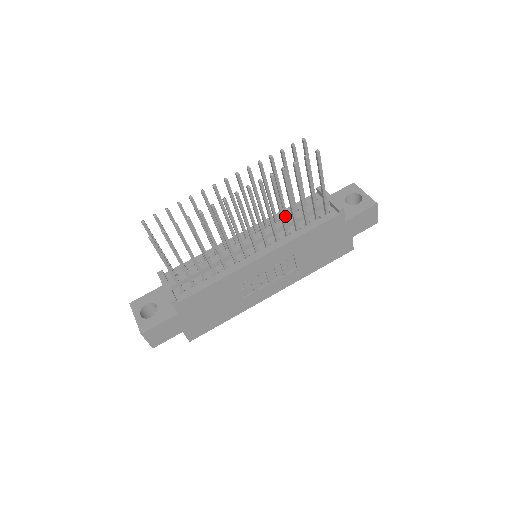
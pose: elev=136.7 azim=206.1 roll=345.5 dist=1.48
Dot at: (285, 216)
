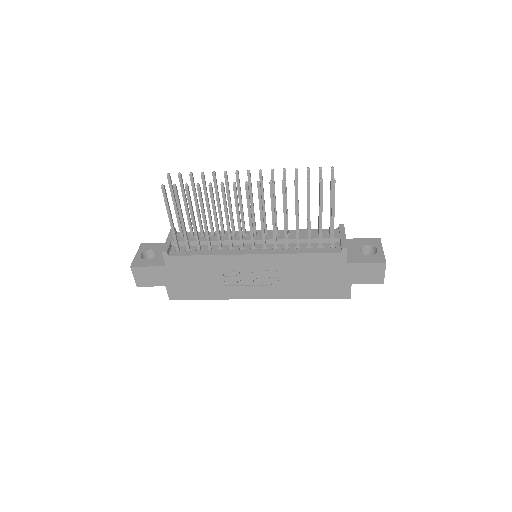
Dot at: occluded
